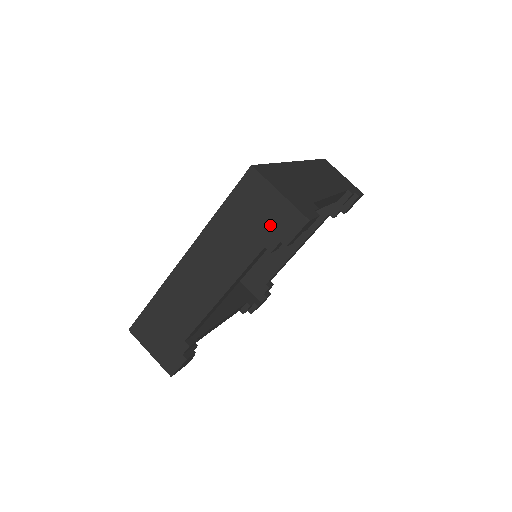
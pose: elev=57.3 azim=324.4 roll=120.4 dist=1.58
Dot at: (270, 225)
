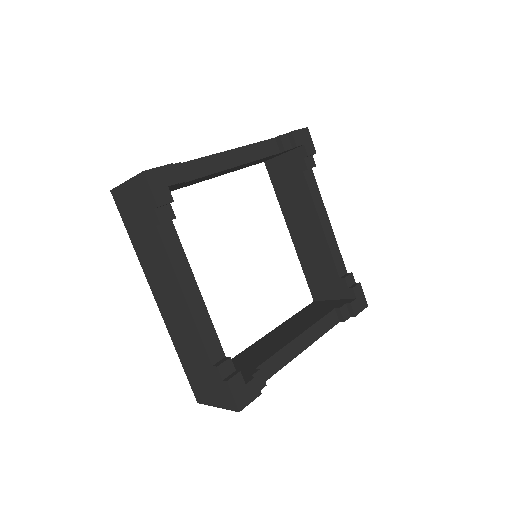
Dot at: (143, 208)
